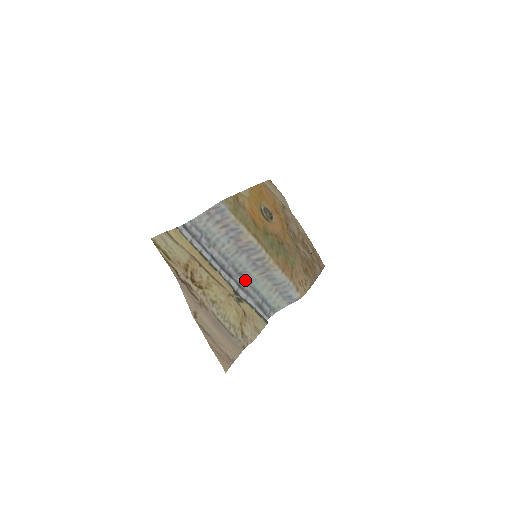
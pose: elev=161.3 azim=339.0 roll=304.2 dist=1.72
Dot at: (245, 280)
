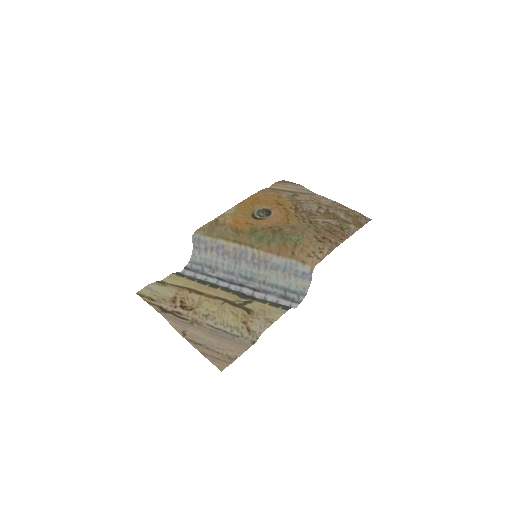
Dot at: (258, 282)
